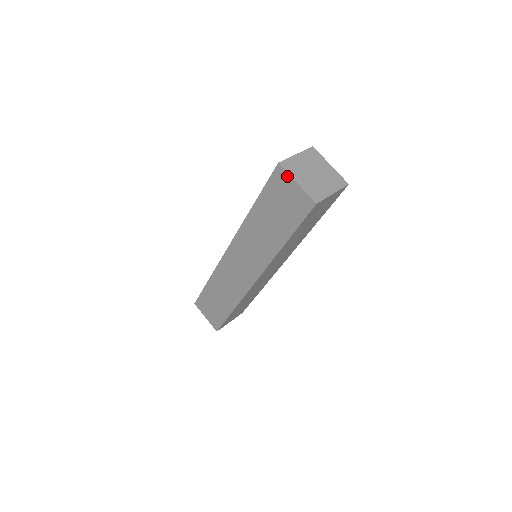
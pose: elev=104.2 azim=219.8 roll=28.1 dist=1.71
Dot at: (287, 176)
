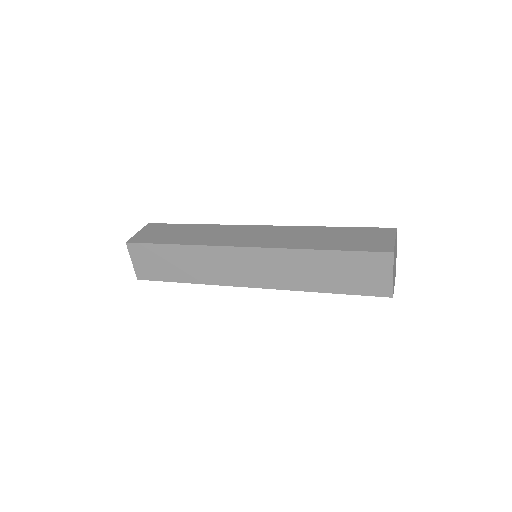
Dot at: (393, 234)
